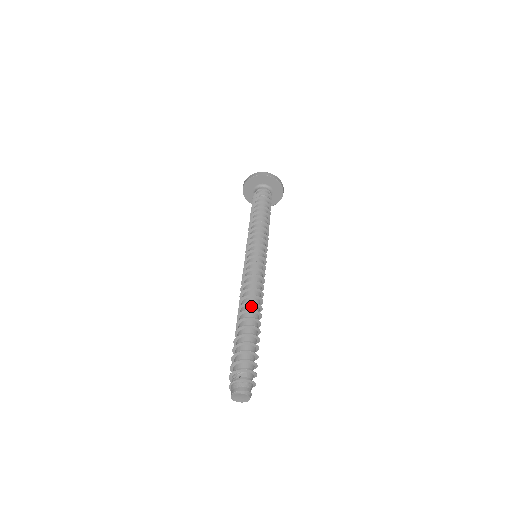
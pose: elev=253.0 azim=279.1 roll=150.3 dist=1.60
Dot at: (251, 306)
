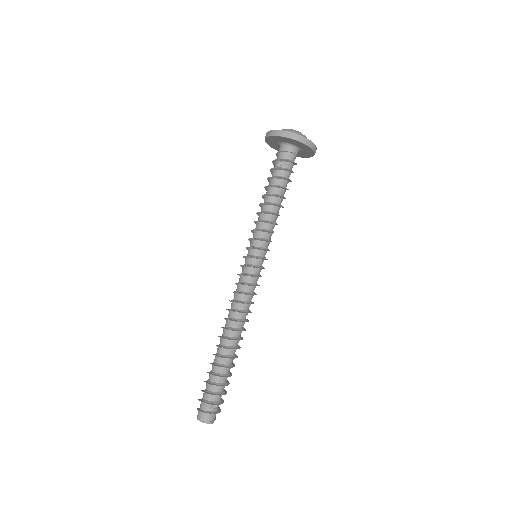
Dot at: (238, 333)
